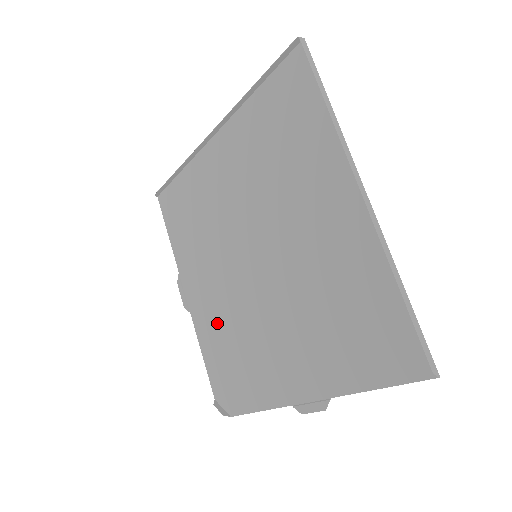
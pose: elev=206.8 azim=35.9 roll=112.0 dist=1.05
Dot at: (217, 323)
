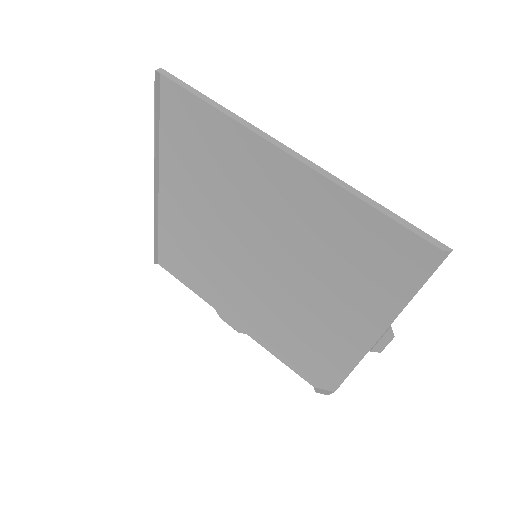
Dot at: (270, 327)
